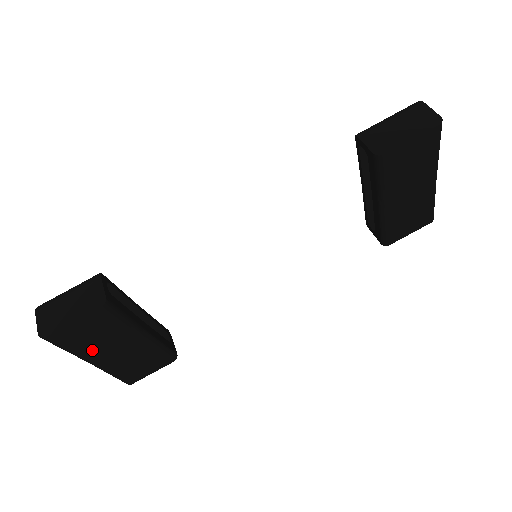
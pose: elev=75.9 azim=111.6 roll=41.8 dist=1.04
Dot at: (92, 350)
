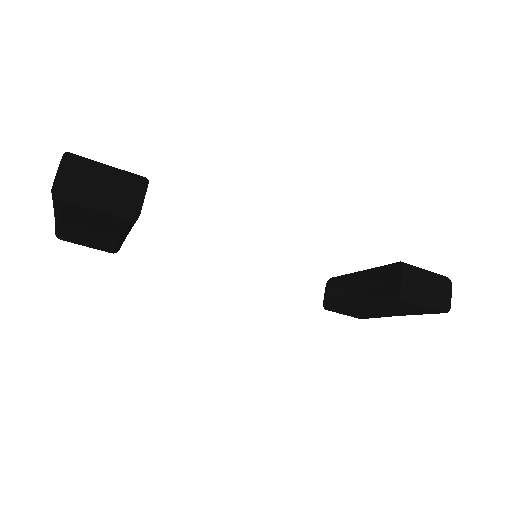
Dot at: (74, 220)
